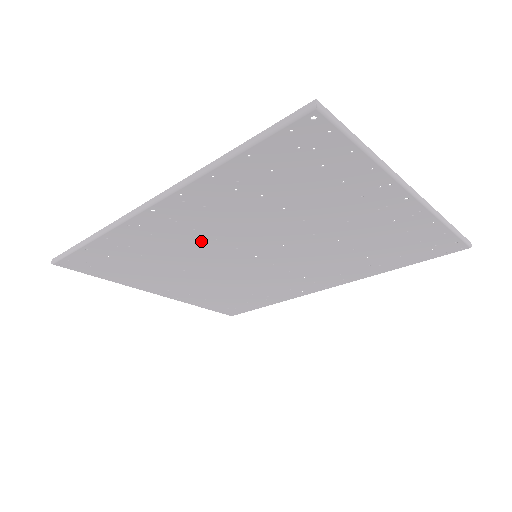
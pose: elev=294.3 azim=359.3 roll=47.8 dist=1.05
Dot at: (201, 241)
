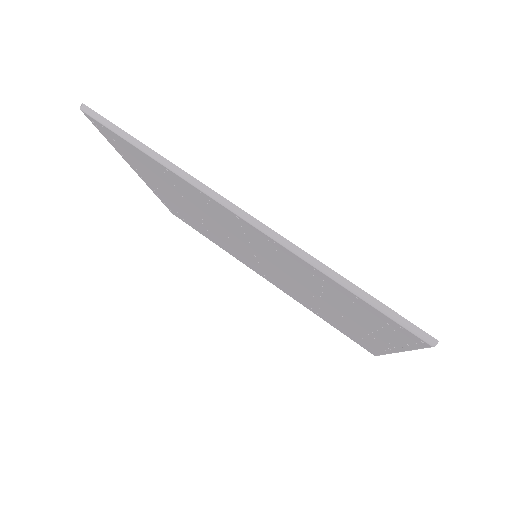
Dot at: (236, 231)
